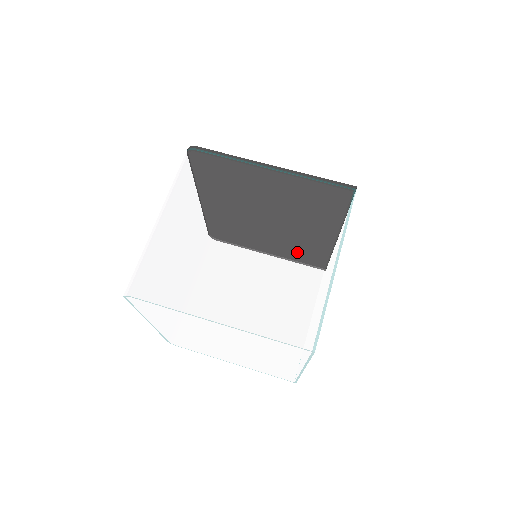
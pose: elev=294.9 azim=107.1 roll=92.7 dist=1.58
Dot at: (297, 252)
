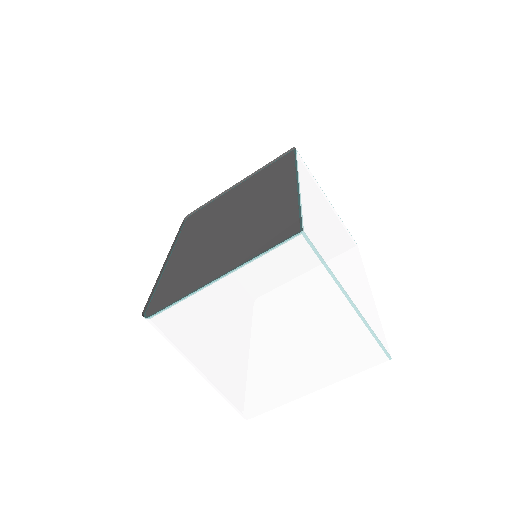
Dot at: (313, 317)
